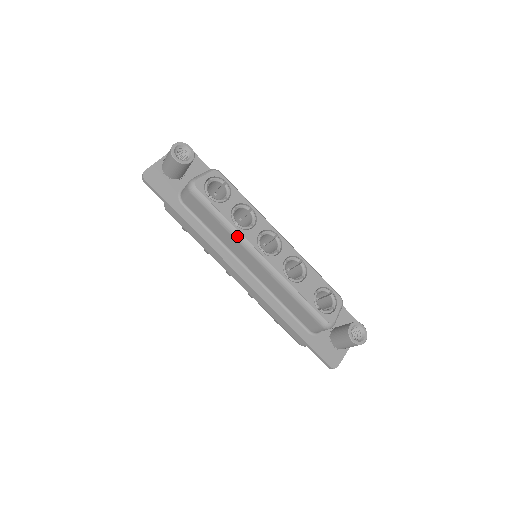
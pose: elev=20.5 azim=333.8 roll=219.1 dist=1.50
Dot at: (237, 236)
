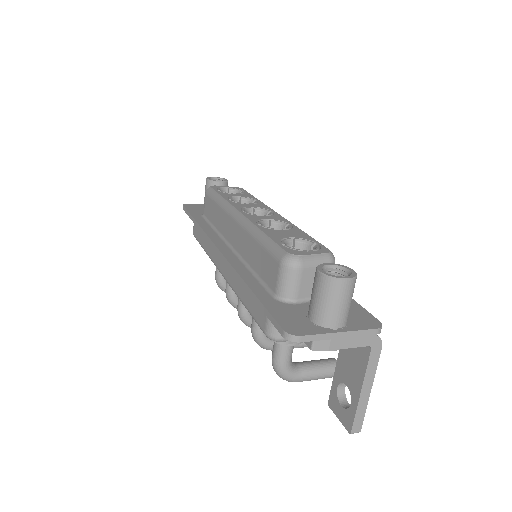
Dot at: (225, 206)
